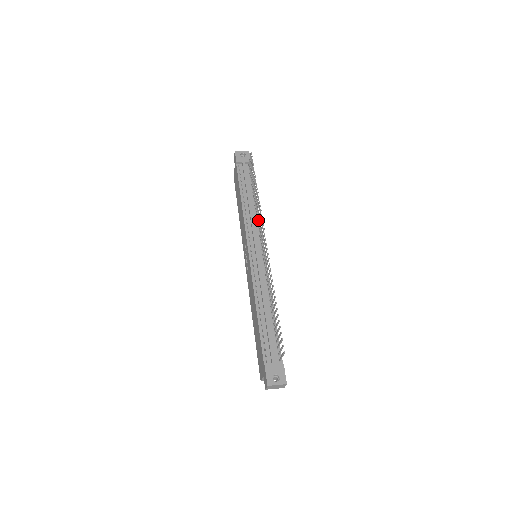
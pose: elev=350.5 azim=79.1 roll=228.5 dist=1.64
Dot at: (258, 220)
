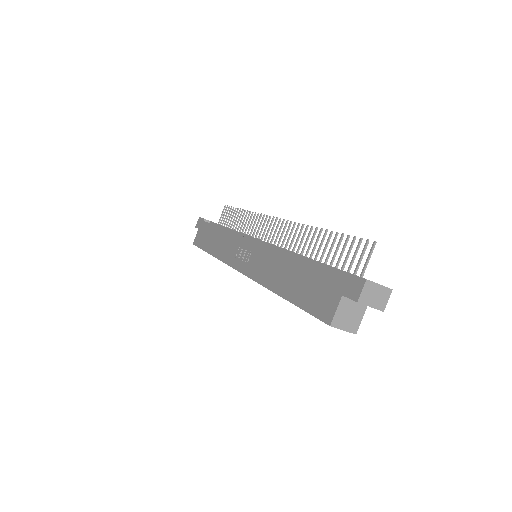
Dot at: (251, 232)
